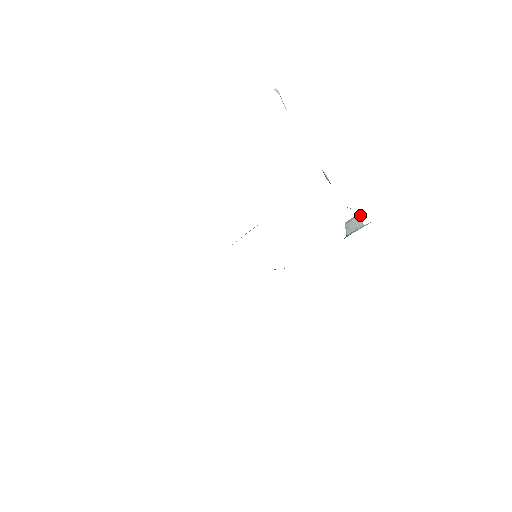
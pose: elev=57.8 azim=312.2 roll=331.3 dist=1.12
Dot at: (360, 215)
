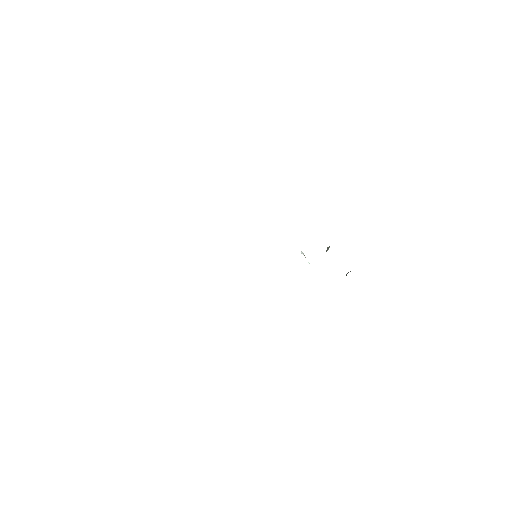
Dot at: occluded
